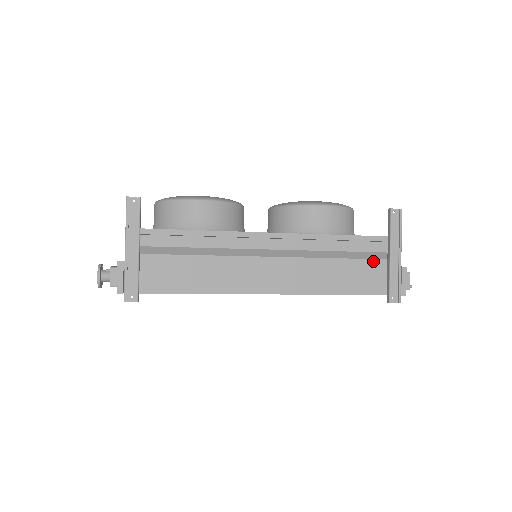
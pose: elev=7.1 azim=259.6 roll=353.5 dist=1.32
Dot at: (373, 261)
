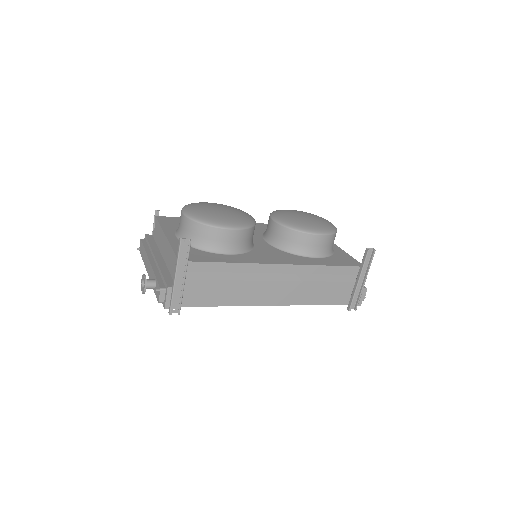
Dot at: (346, 283)
